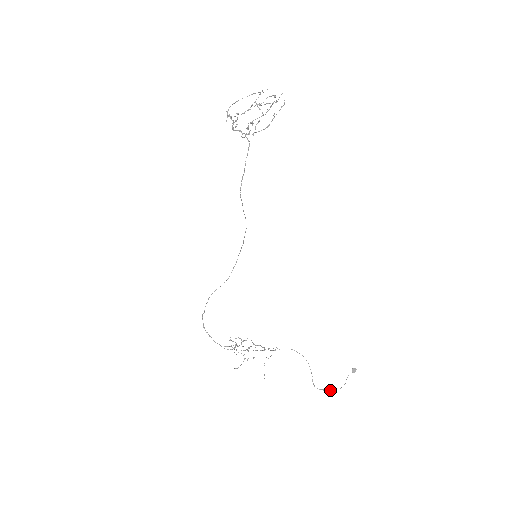
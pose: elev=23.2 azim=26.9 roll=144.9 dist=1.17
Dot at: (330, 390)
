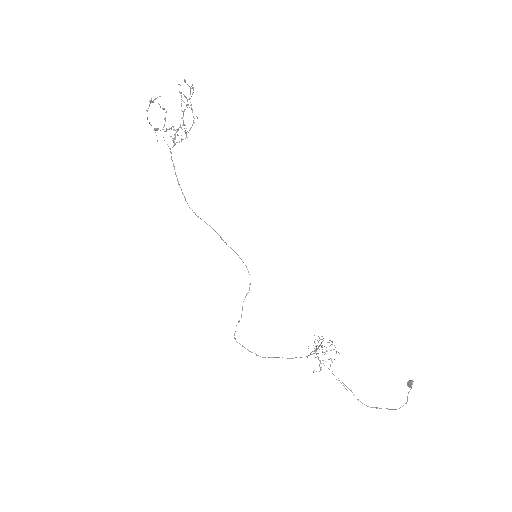
Dot at: occluded
